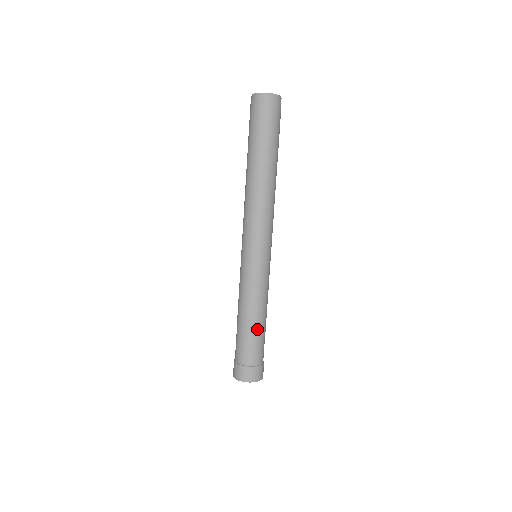
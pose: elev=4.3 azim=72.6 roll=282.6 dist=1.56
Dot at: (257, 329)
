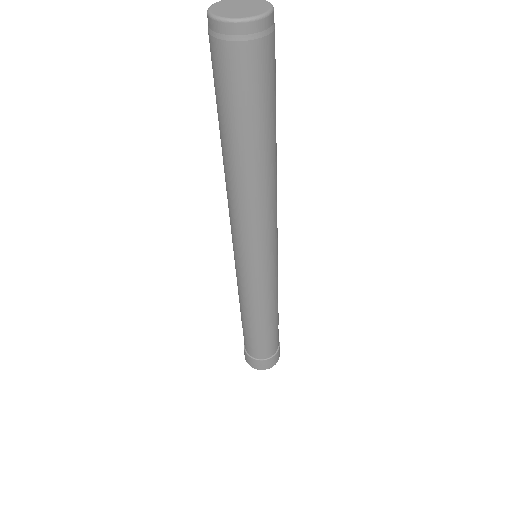
Dot at: (261, 333)
